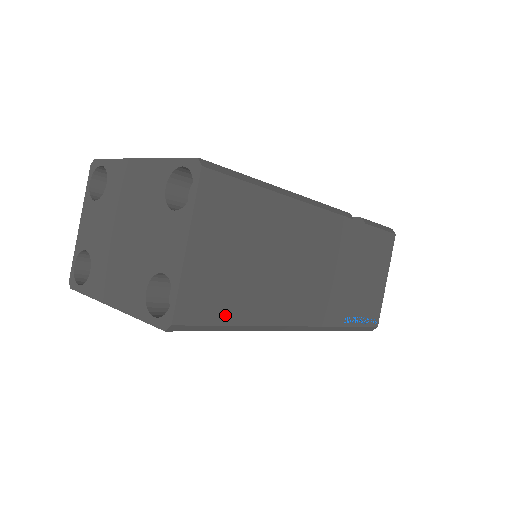
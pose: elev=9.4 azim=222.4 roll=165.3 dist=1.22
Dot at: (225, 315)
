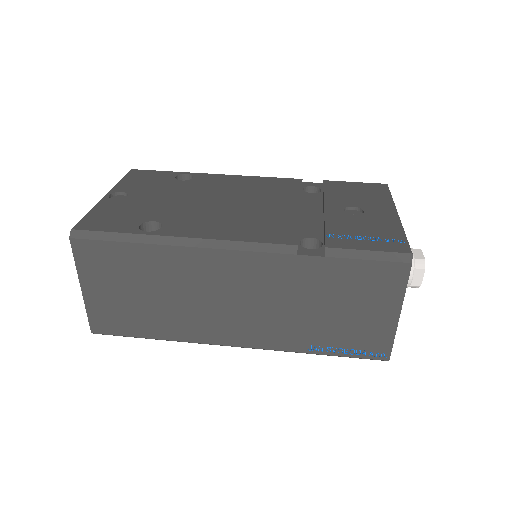
Dot at: (137, 331)
